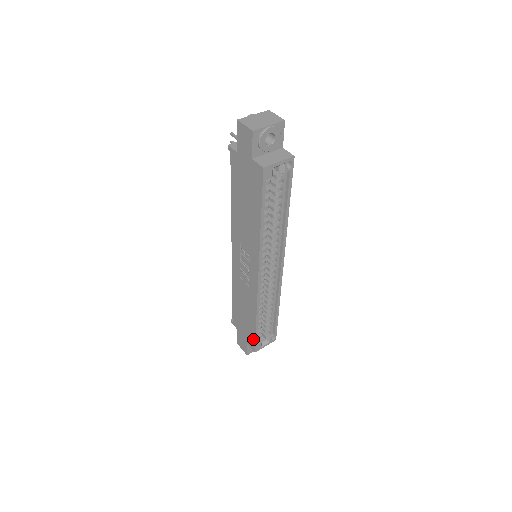
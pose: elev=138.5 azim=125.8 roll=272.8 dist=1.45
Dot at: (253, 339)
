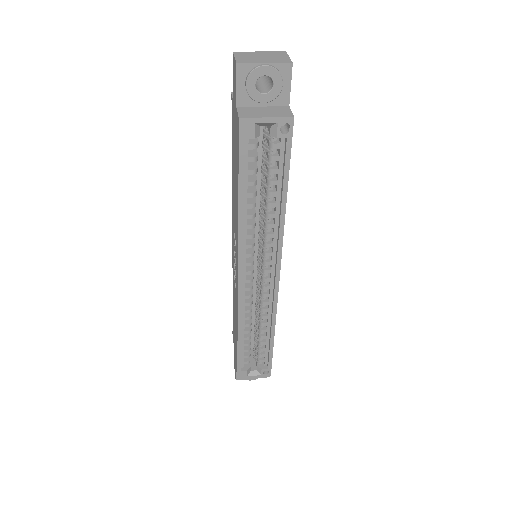
Dot at: (237, 361)
